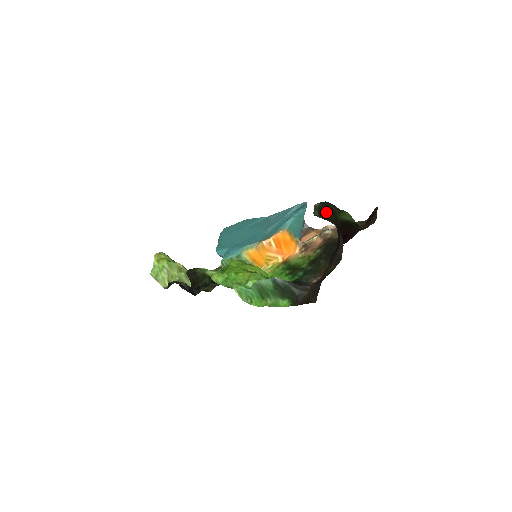
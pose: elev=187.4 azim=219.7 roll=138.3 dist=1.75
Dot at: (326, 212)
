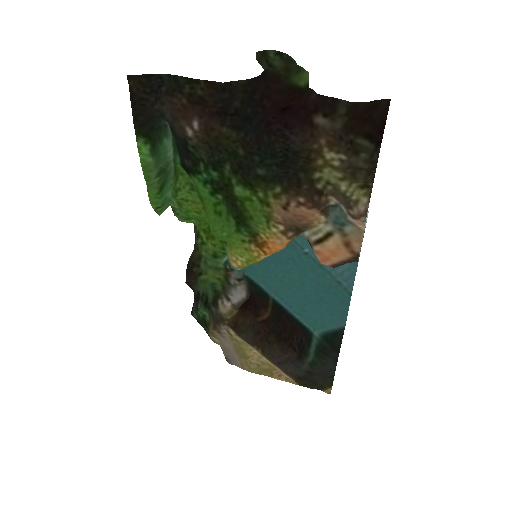
Dot at: (281, 71)
